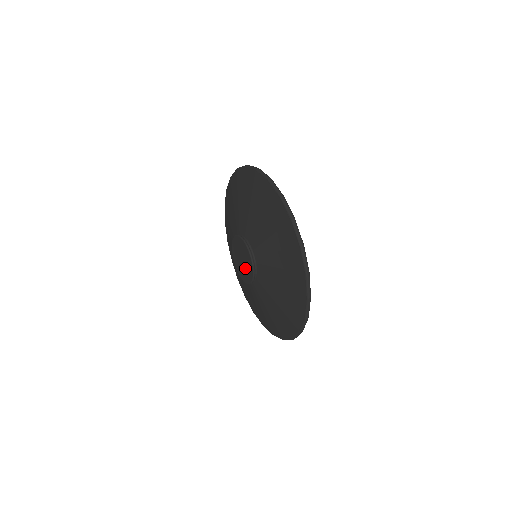
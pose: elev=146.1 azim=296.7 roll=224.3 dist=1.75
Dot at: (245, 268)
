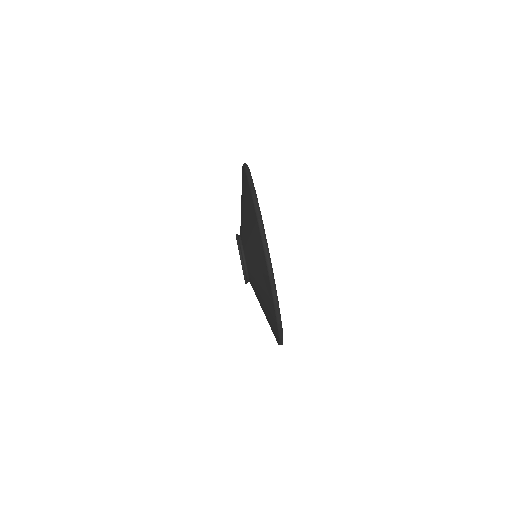
Dot at: occluded
